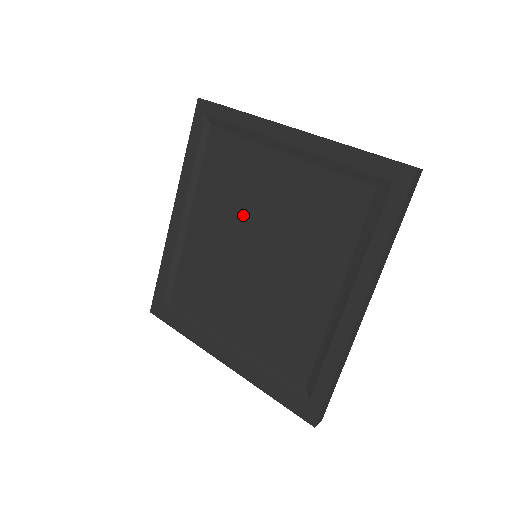
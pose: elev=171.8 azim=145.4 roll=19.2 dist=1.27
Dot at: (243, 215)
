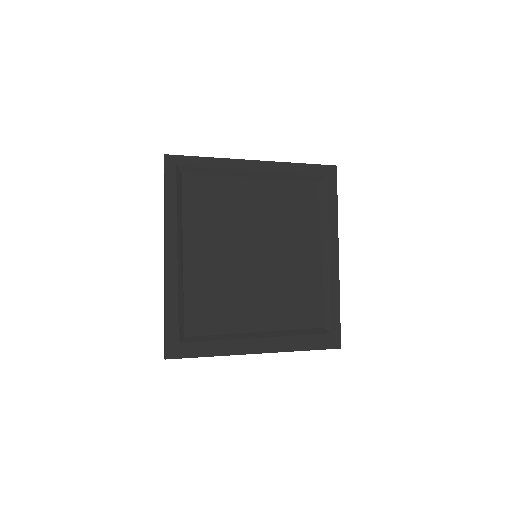
Dot at: (235, 231)
